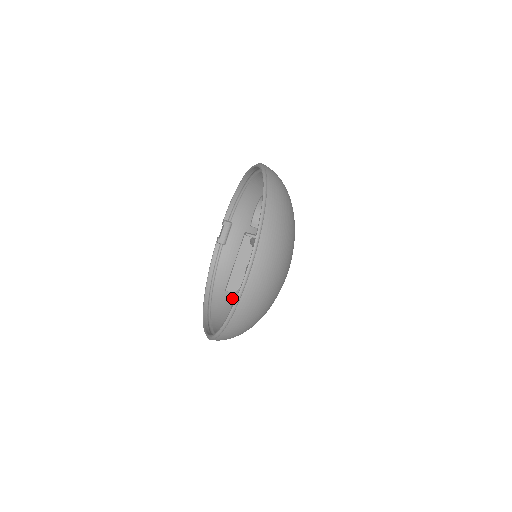
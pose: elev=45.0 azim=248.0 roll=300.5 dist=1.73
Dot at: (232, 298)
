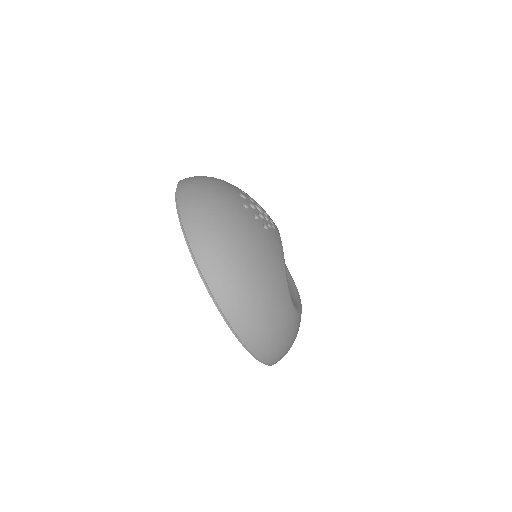
Dot at: occluded
